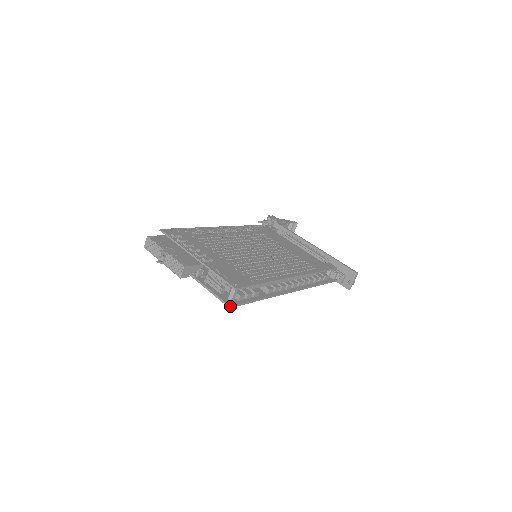
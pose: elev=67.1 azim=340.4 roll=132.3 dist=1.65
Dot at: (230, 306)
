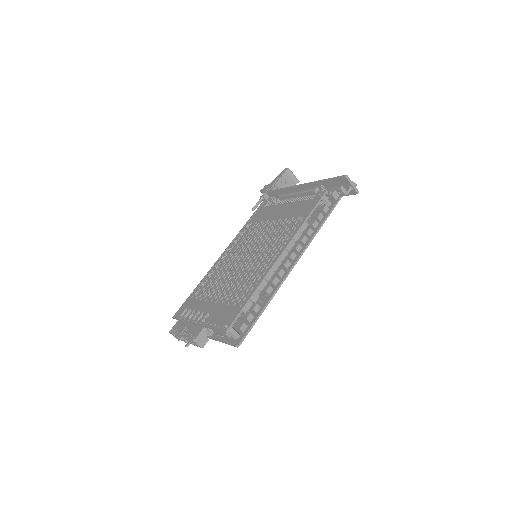
Dot at: (238, 346)
